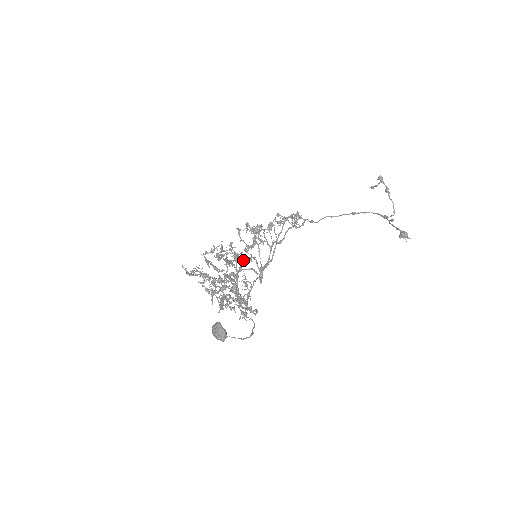
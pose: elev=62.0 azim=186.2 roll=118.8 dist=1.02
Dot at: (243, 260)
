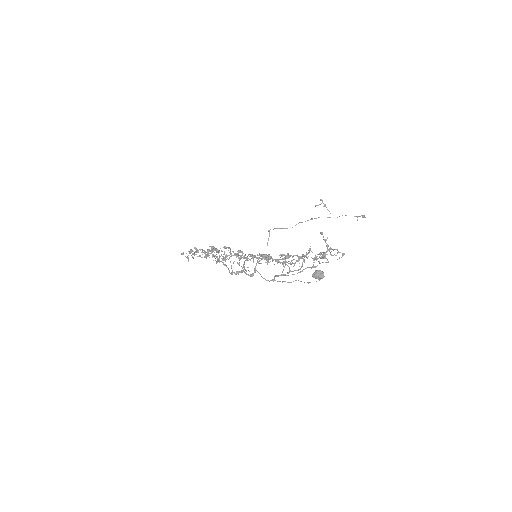
Dot at: occluded
